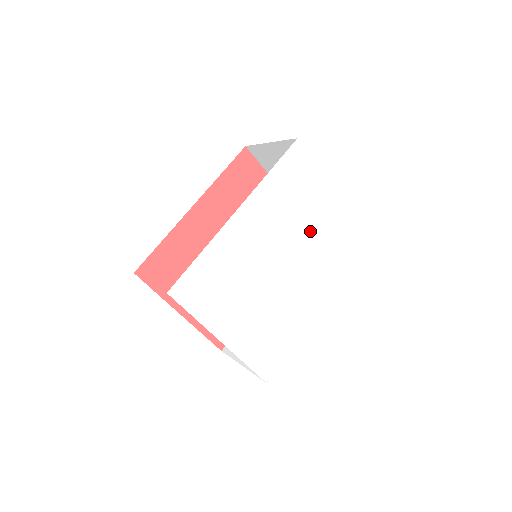
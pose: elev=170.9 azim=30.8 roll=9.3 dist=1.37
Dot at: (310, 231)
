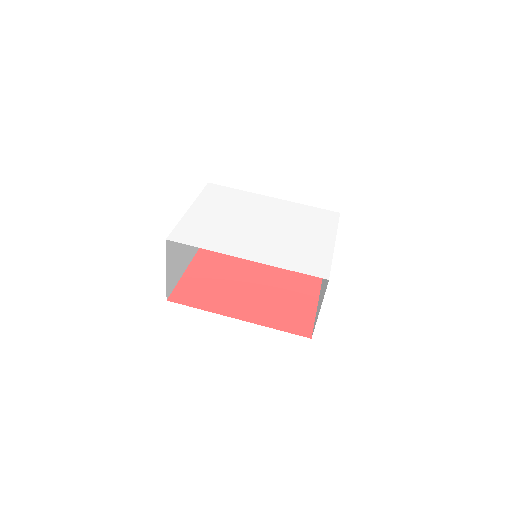
Dot at: (294, 235)
